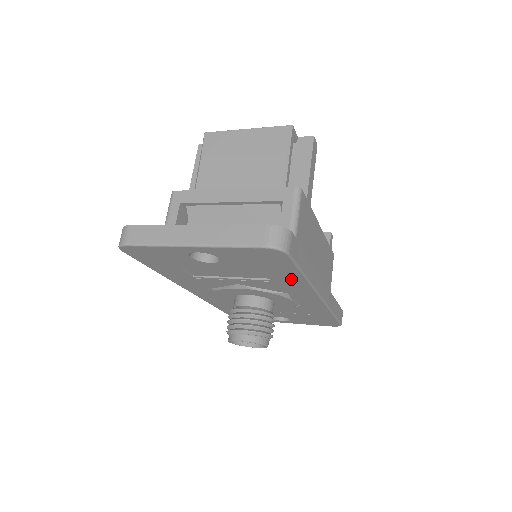
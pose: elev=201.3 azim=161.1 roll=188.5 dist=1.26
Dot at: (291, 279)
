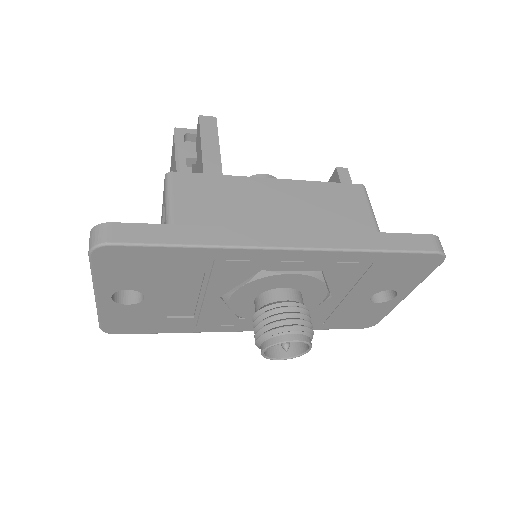
Dot at: (201, 258)
